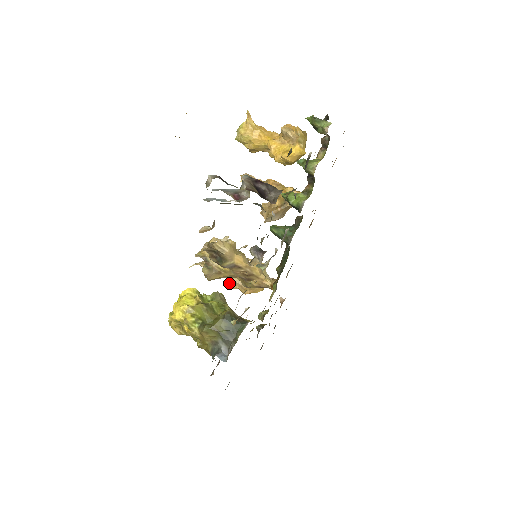
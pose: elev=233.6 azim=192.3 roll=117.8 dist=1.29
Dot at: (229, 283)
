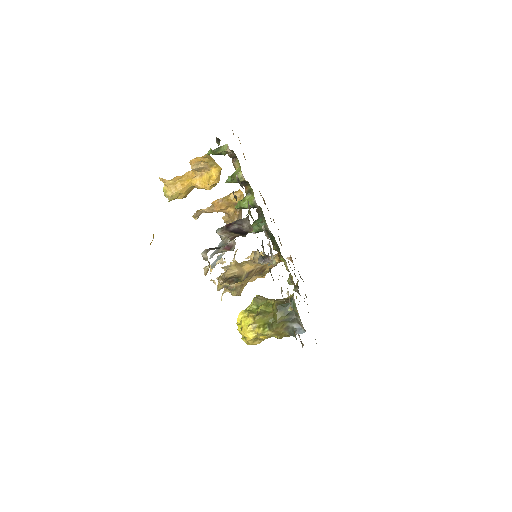
Dot at: occluded
